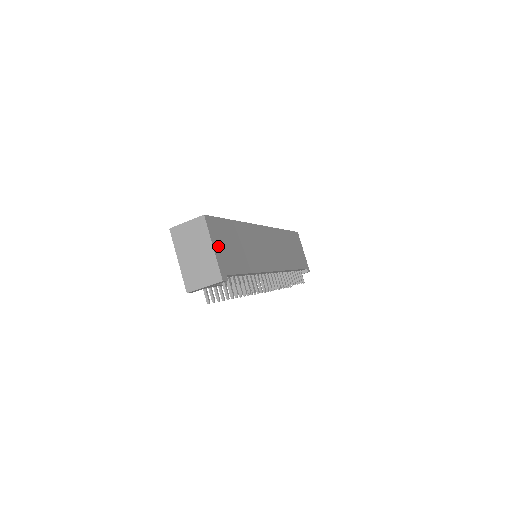
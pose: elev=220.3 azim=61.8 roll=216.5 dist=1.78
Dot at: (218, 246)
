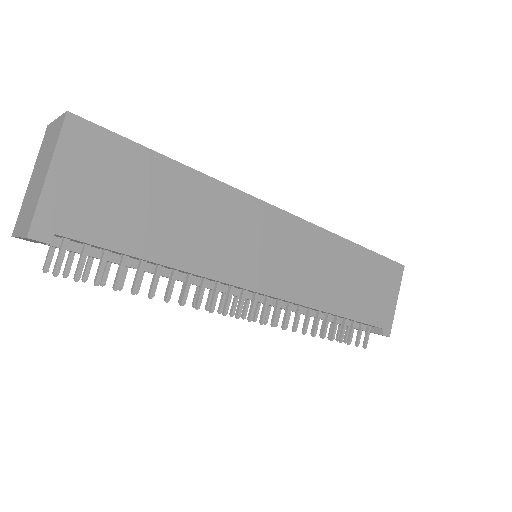
Dot at: (71, 178)
